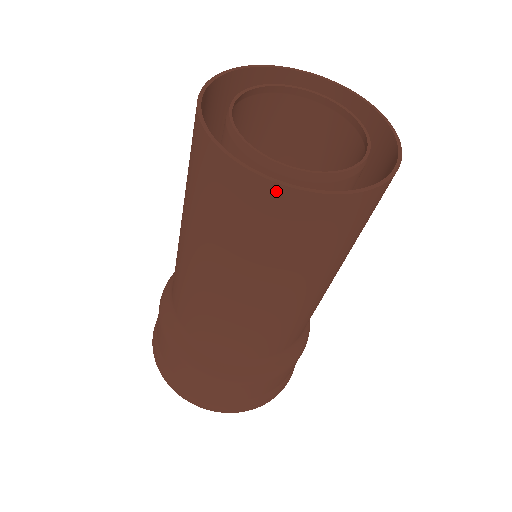
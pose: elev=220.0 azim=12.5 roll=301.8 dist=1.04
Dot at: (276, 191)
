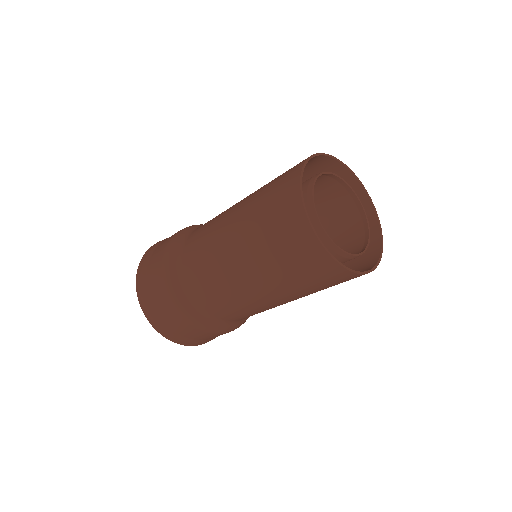
Dot at: (310, 234)
